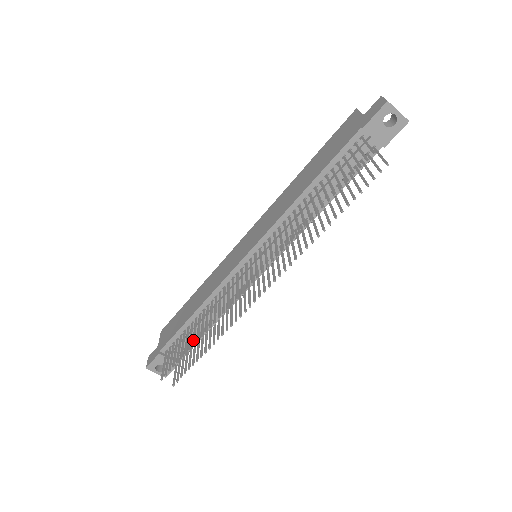
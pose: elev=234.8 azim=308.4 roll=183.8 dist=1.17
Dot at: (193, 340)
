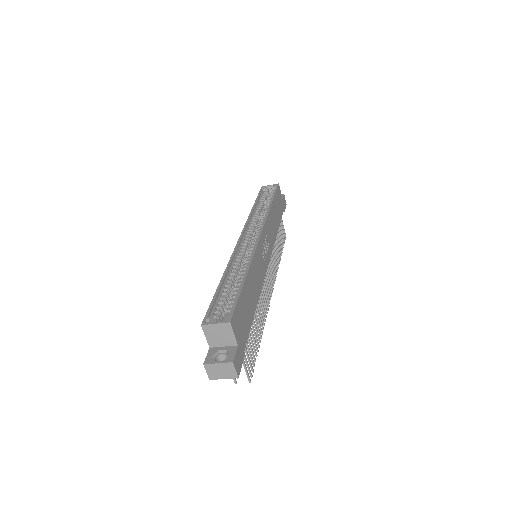
Dot at: occluded
